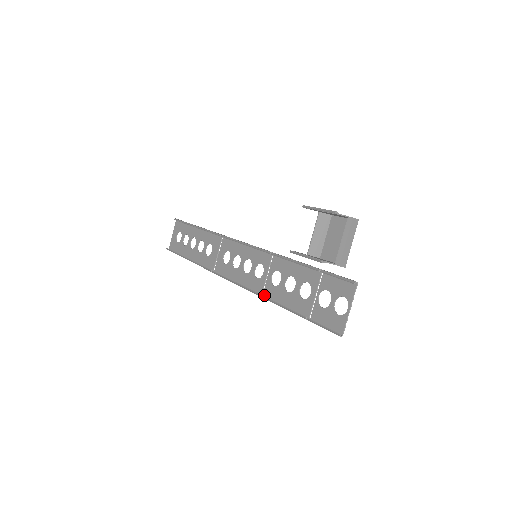
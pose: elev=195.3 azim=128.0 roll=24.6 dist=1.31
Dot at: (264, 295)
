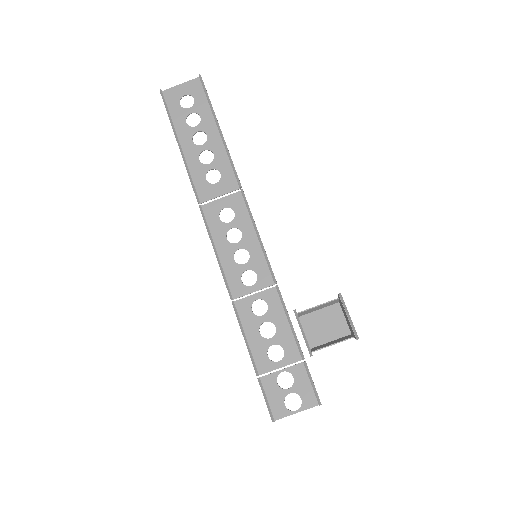
Dot at: (235, 304)
